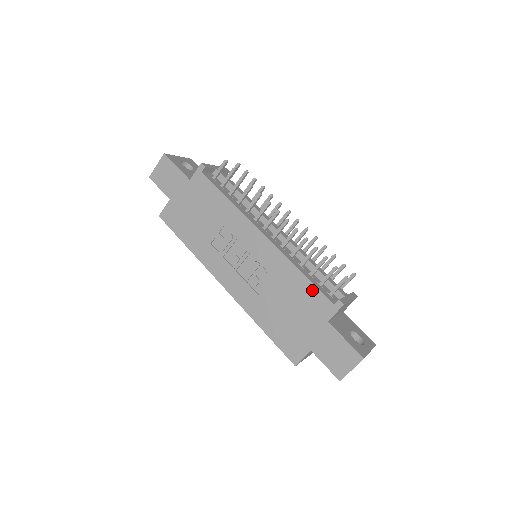
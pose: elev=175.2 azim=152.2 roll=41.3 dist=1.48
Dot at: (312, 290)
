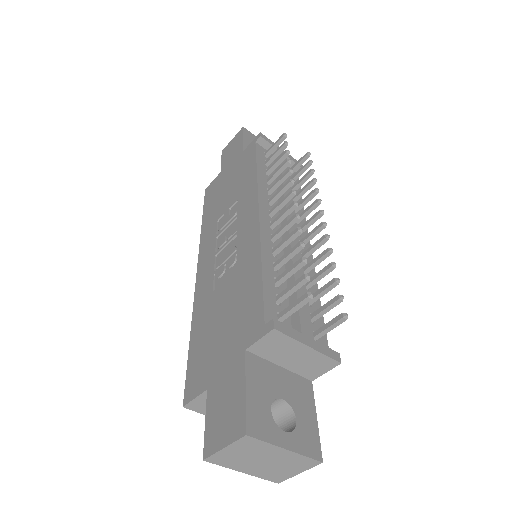
Dot at: (257, 295)
